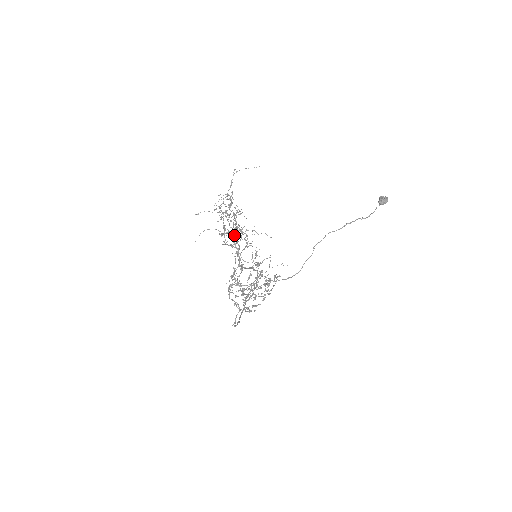
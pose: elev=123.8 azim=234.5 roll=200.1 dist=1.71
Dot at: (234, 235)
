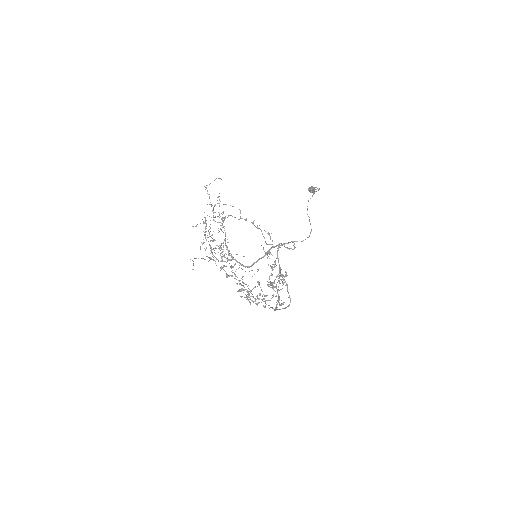
Dot at: (227, 247)
